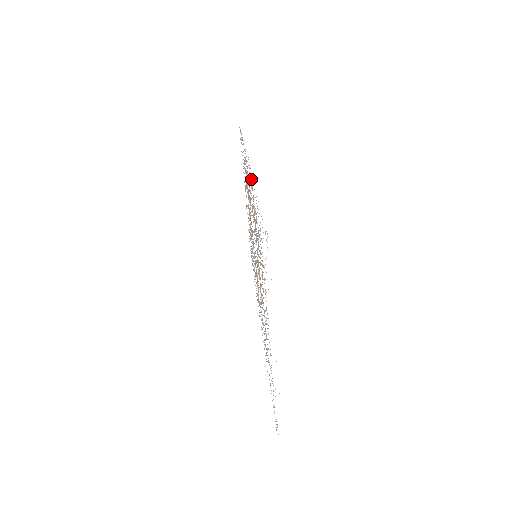
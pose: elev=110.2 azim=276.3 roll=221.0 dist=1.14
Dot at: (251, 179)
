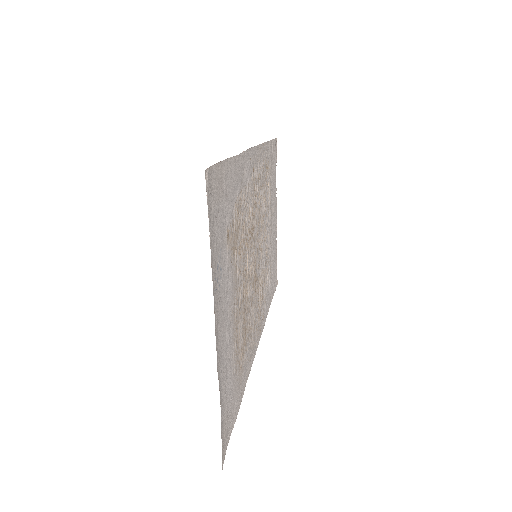
Dot at: (251, 166)
